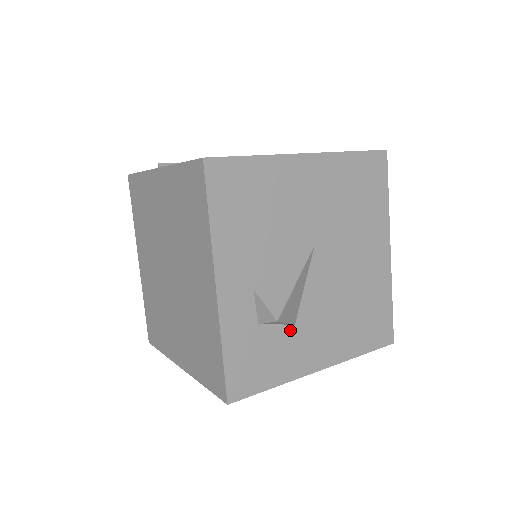
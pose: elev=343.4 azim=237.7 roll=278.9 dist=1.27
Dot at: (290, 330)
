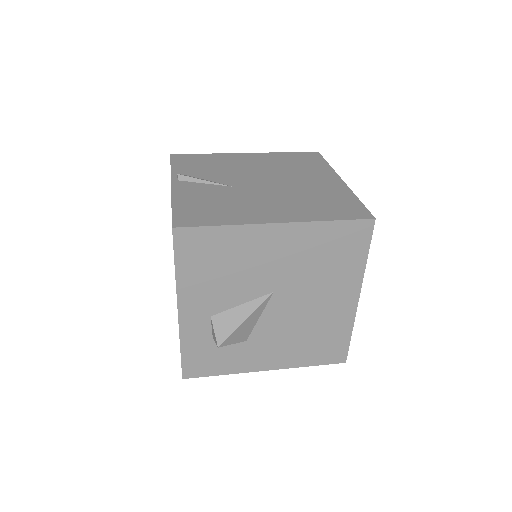
Dot at: (241, 344)
